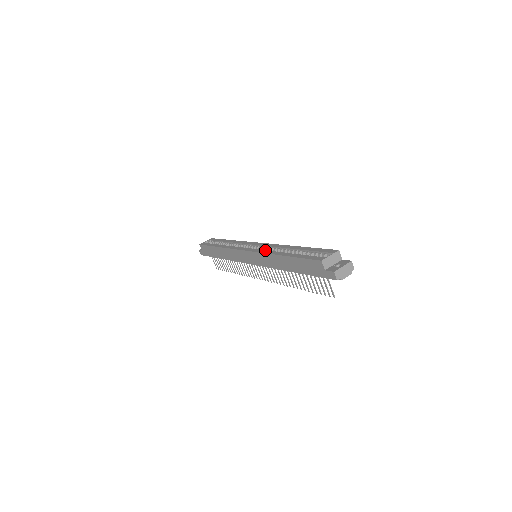
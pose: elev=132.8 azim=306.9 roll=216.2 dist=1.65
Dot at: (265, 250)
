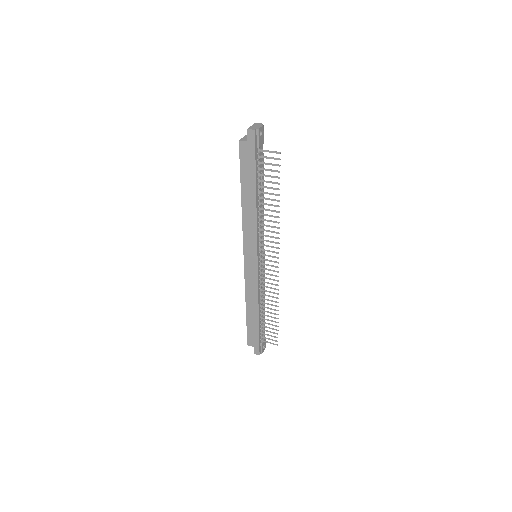
Dot at: occluded
